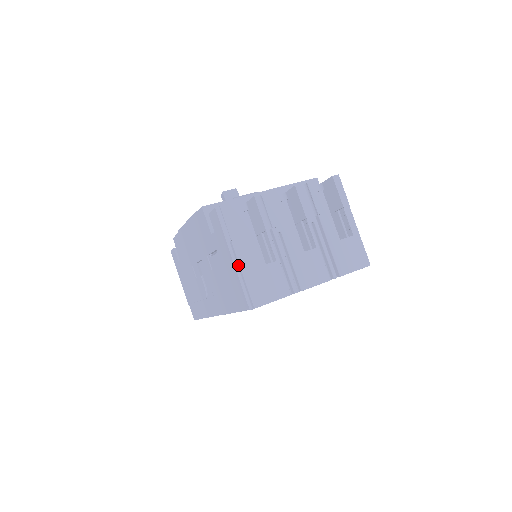
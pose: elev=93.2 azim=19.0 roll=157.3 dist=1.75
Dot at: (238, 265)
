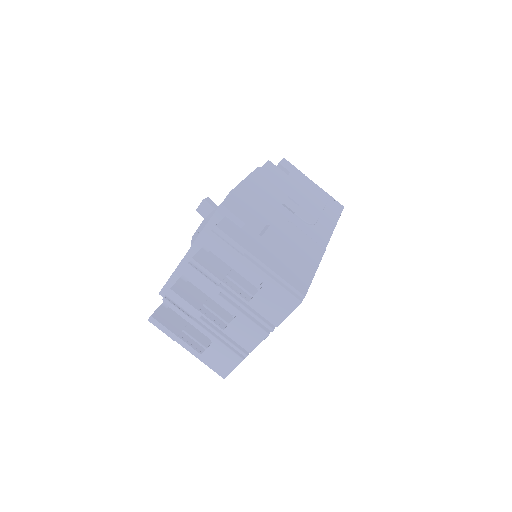
Dot at: (193, 352)
